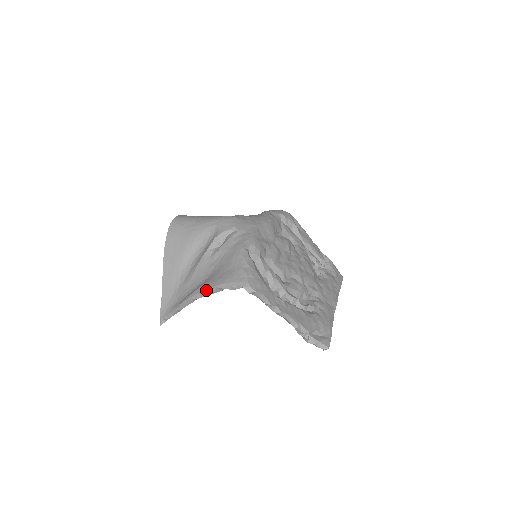
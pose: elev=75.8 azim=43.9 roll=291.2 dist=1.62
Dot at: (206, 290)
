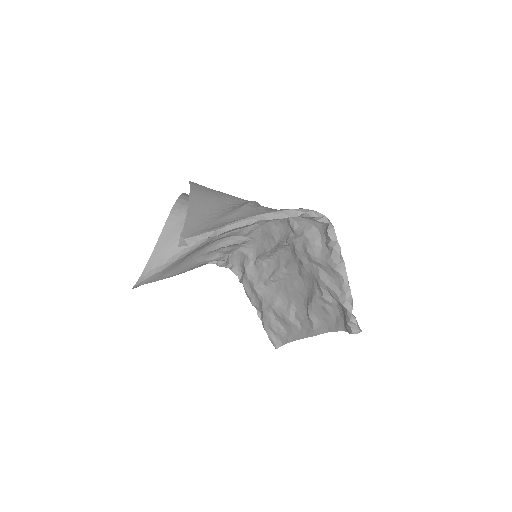
Dot at: (278, 211)
